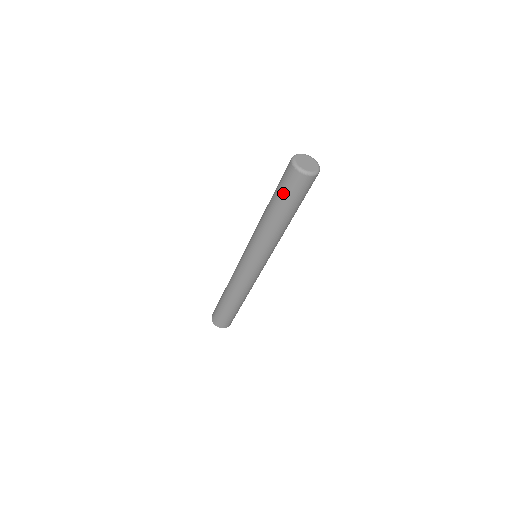
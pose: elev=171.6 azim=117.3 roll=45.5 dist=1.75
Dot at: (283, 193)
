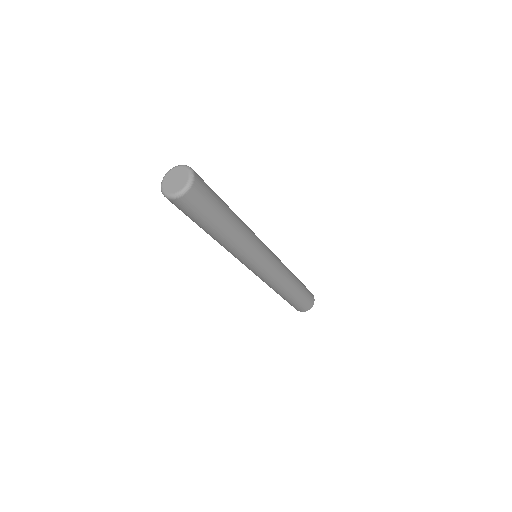
Dot at: occluded
